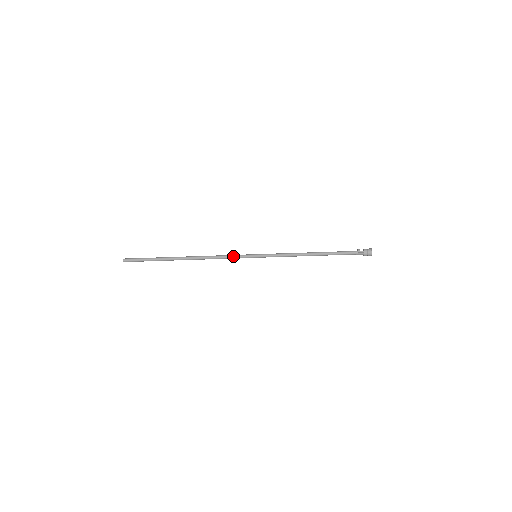
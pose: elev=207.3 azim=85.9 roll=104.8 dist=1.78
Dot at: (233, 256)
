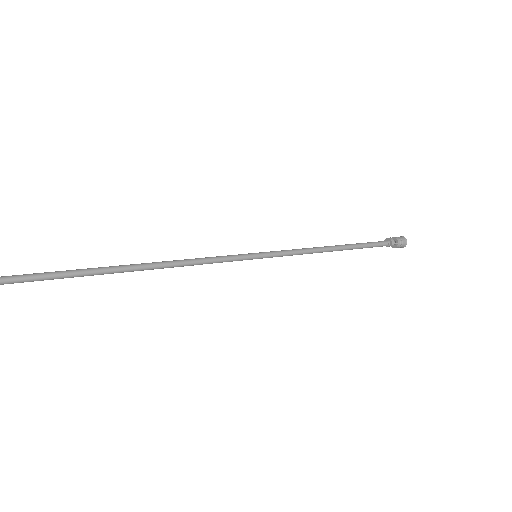
Dot at: (220, 259)
